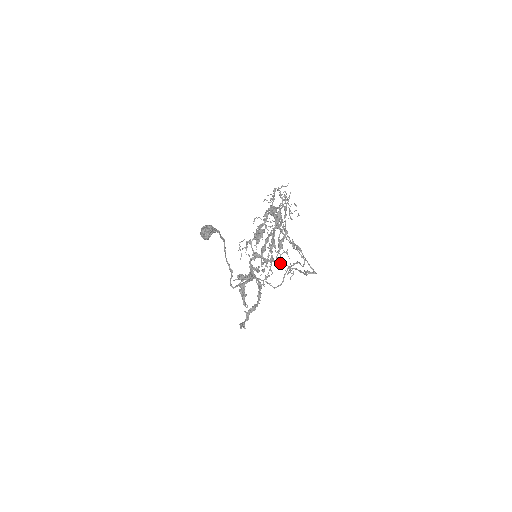
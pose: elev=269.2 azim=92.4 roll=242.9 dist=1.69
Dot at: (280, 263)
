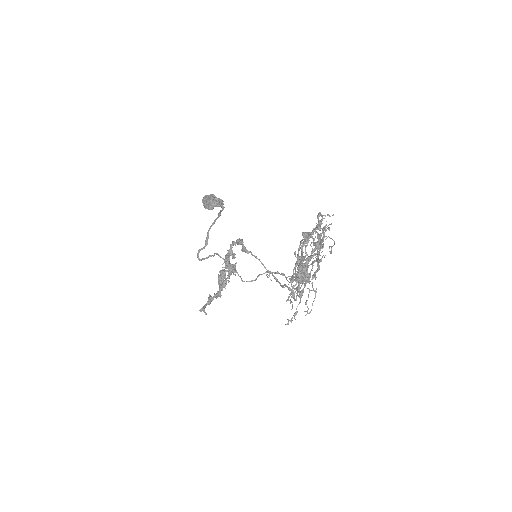
Dot at: (307, 300)
